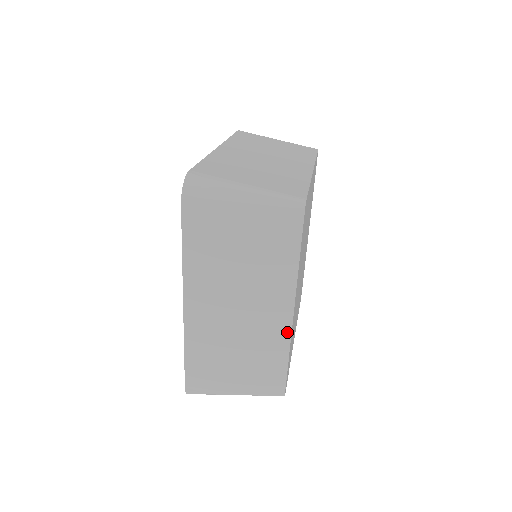
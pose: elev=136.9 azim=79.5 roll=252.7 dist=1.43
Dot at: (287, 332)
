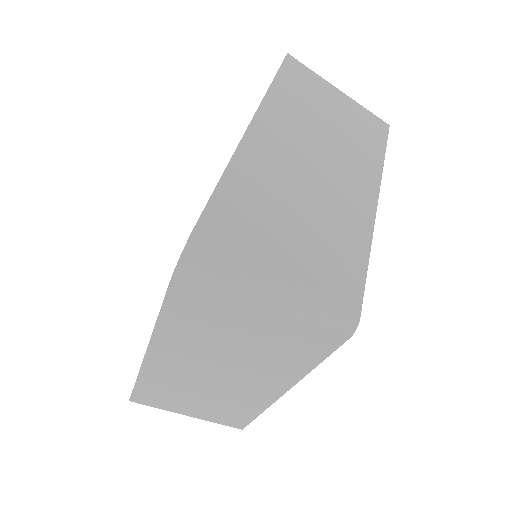
Dot at: occluded
